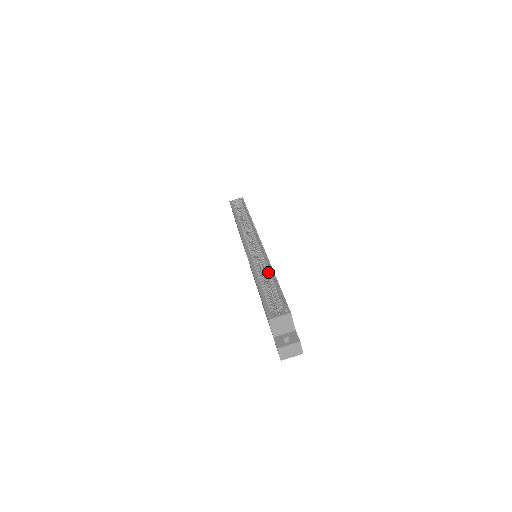
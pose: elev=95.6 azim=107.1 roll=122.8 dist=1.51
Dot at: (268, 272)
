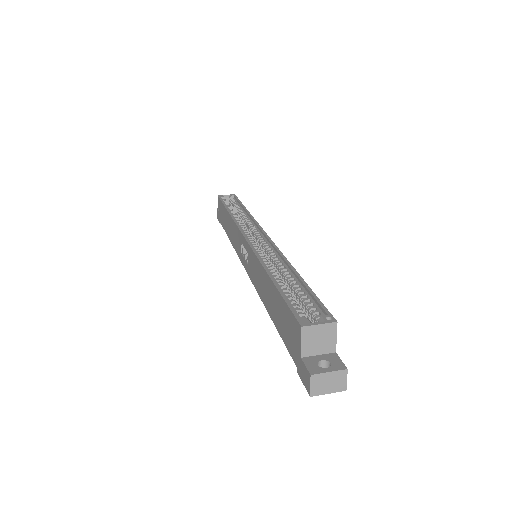
Dot at: (285, 270)
